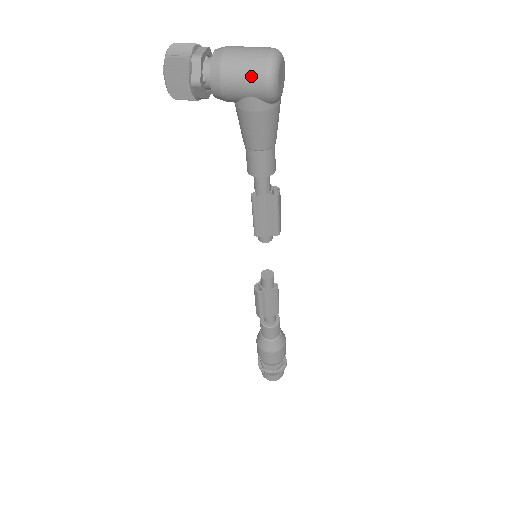
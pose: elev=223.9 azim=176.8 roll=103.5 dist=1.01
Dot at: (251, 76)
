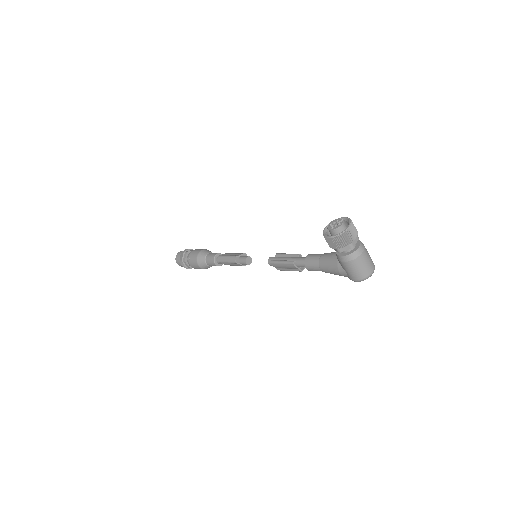
Dot at: (357, 274)
